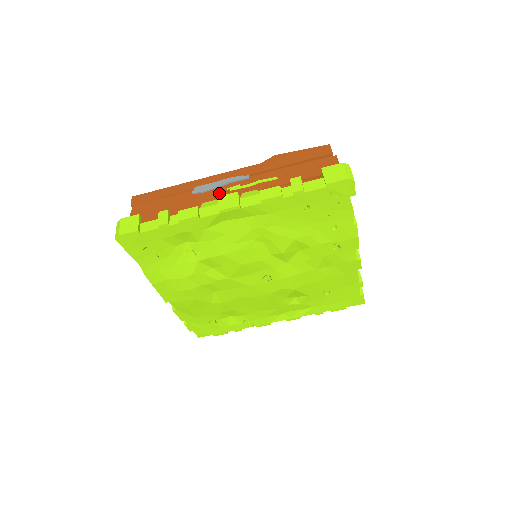
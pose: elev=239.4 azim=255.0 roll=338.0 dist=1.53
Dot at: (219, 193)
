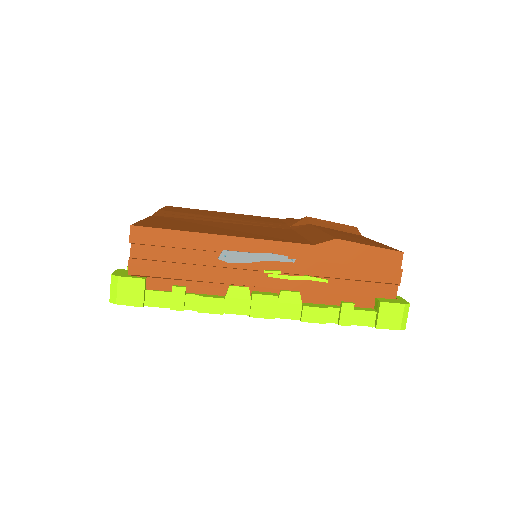
Dot at: (253, 275)
